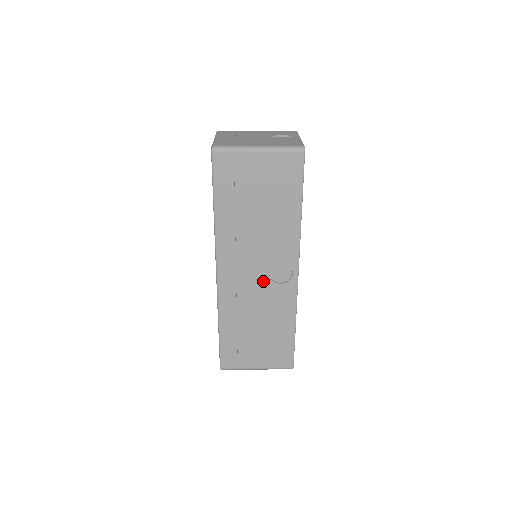
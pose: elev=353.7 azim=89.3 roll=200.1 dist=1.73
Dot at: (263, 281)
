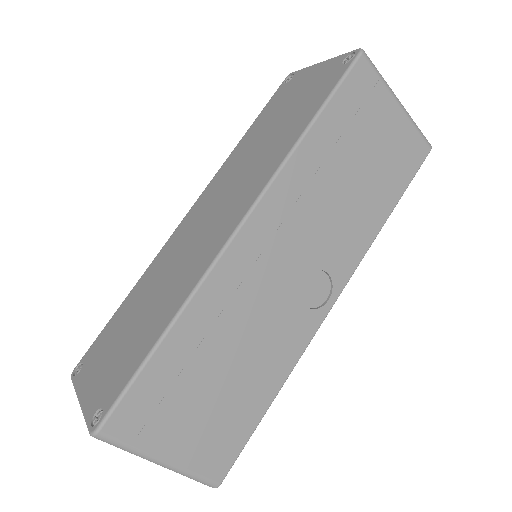
Dot at: (289, 286)
